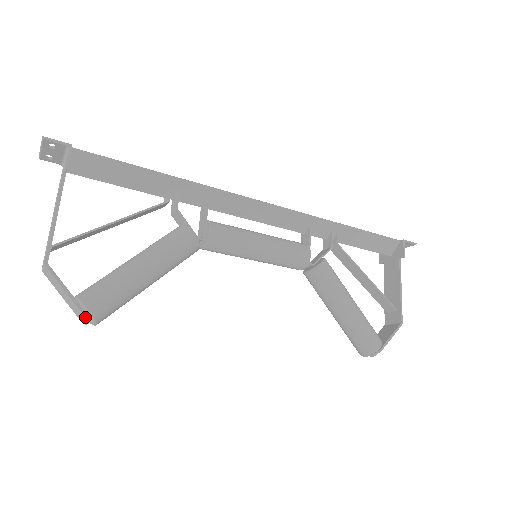
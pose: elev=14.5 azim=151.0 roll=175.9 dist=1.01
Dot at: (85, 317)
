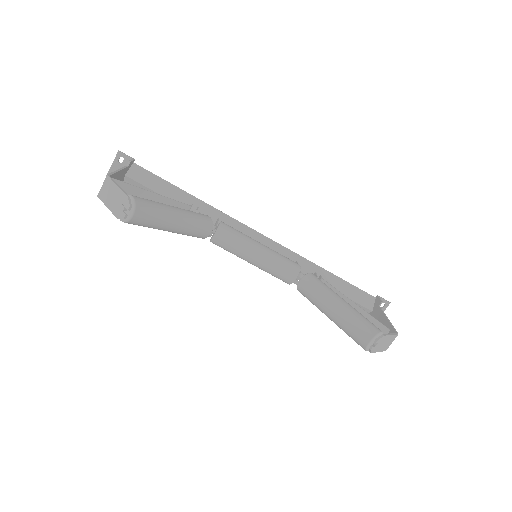
Dot at: (129, 200)
